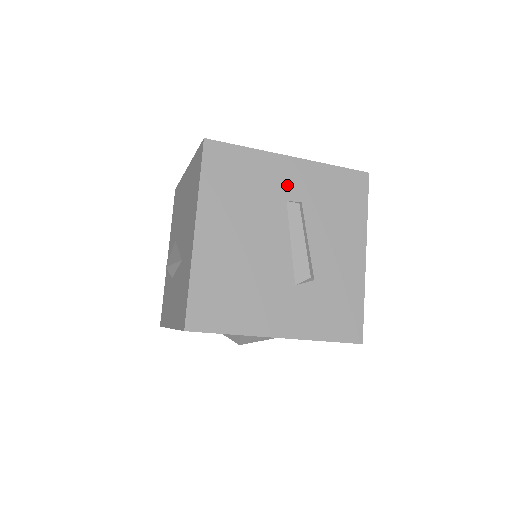
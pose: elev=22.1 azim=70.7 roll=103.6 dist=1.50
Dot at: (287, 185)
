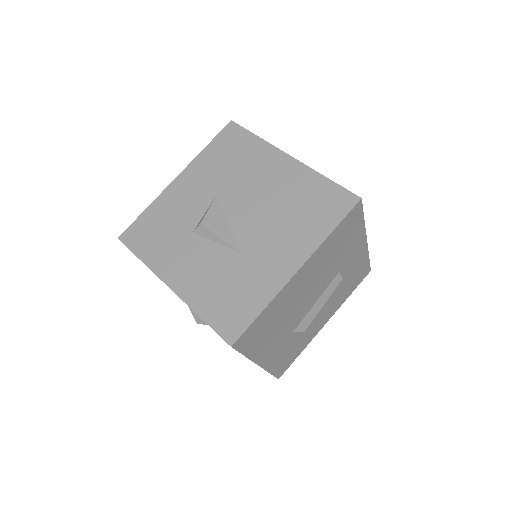
Dot at: (349, 260)
